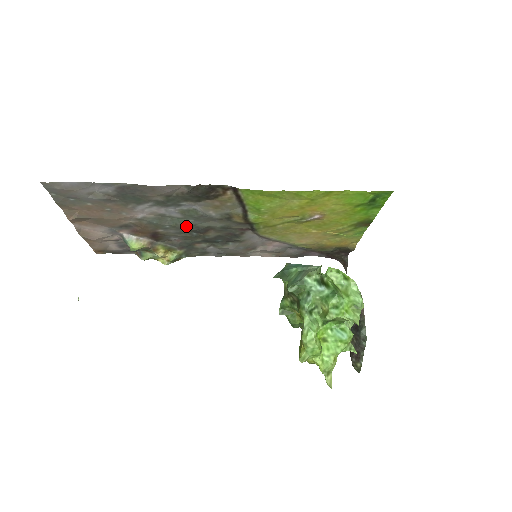
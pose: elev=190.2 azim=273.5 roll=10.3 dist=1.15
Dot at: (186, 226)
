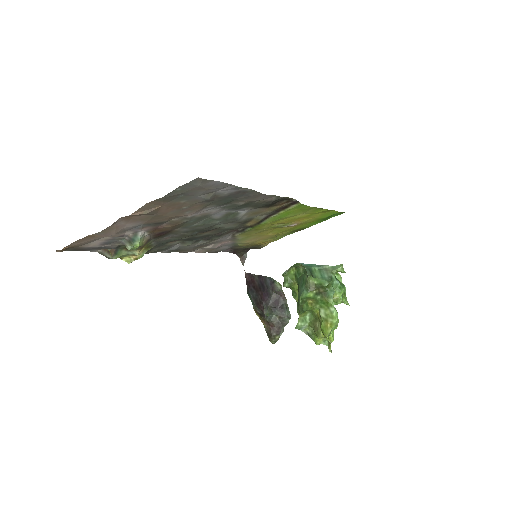
Dot at: (206, 226)
